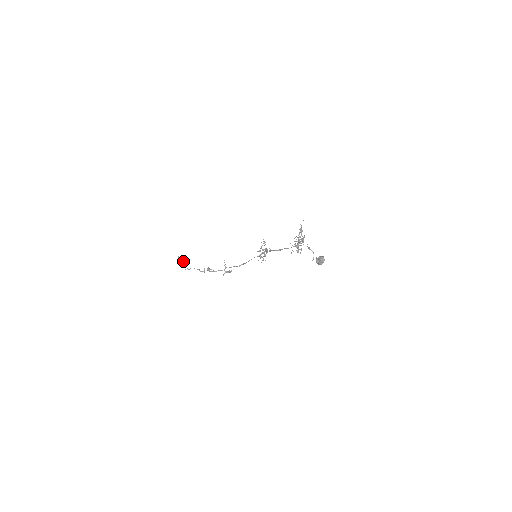
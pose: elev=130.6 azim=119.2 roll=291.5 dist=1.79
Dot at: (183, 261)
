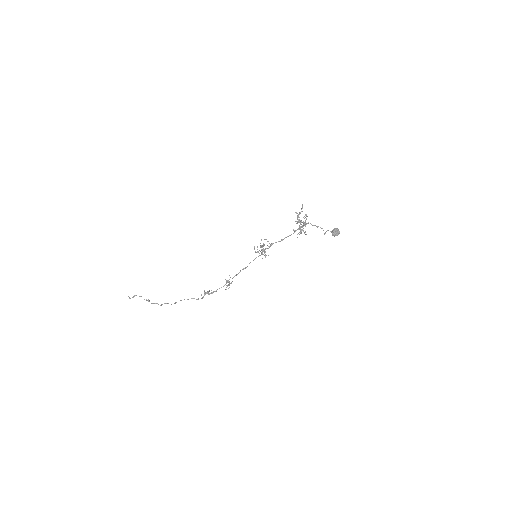
Dot at: occluded
